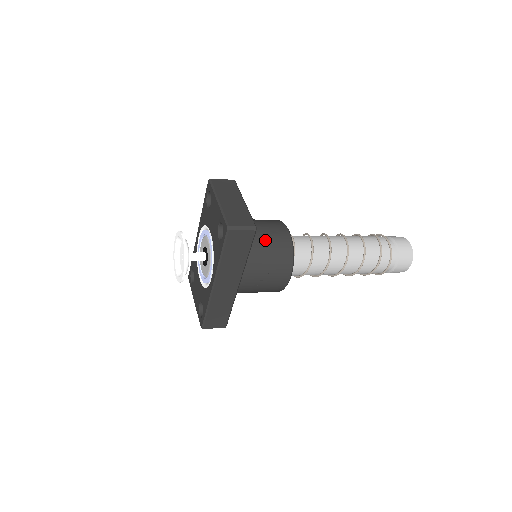
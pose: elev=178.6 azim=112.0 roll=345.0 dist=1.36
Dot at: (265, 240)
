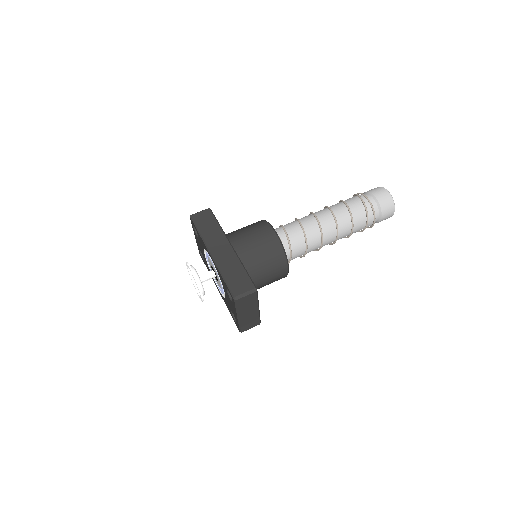
Dot at: occluded
